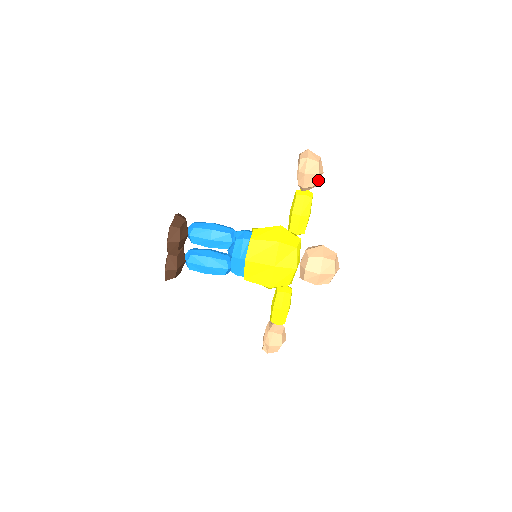
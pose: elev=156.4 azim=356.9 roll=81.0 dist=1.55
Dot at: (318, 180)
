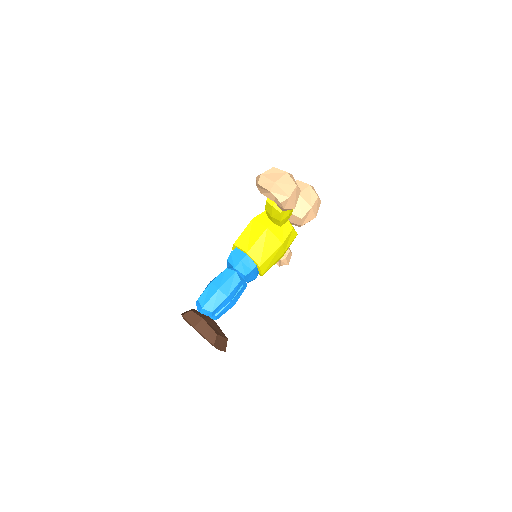
Dot at: occluded
